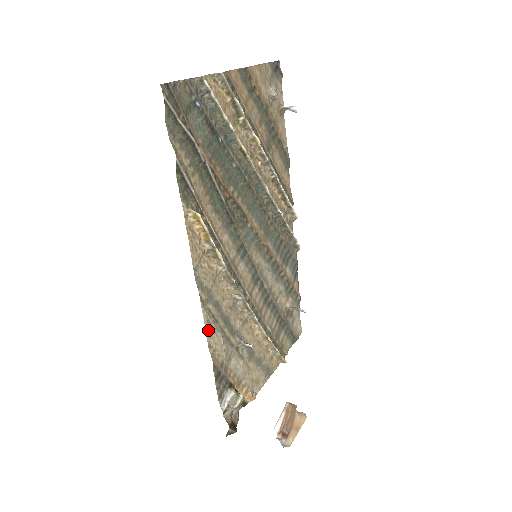
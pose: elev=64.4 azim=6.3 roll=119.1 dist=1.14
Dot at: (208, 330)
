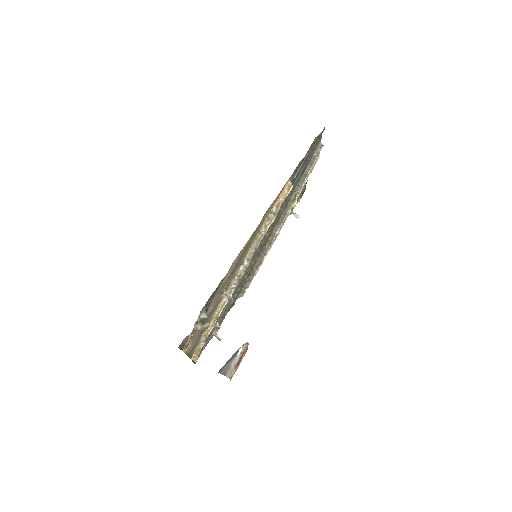
Dot at: (241, 252)
